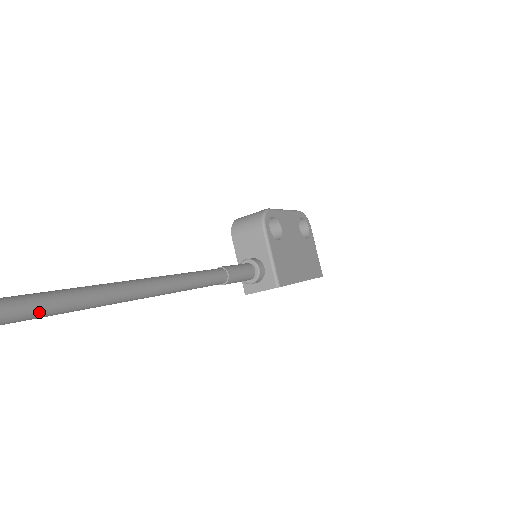
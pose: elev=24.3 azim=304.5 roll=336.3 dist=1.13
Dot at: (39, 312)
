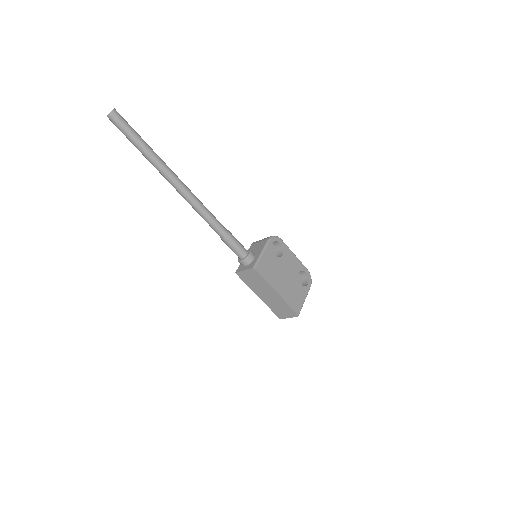
Dot at: (135, 138)
